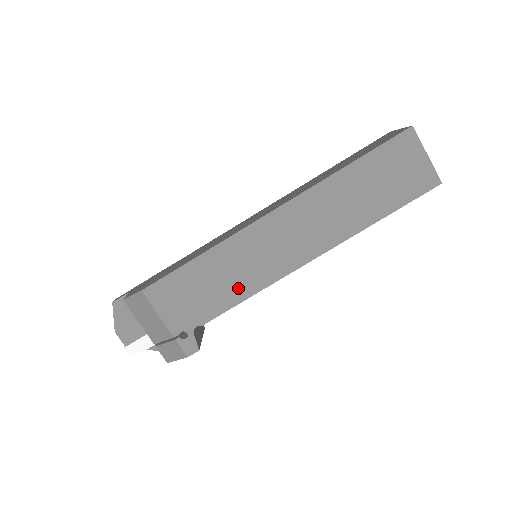
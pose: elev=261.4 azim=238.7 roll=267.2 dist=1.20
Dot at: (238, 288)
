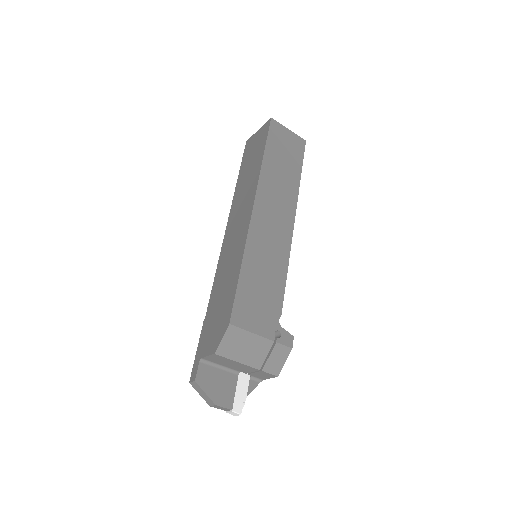
Dot at: (277, 272)
